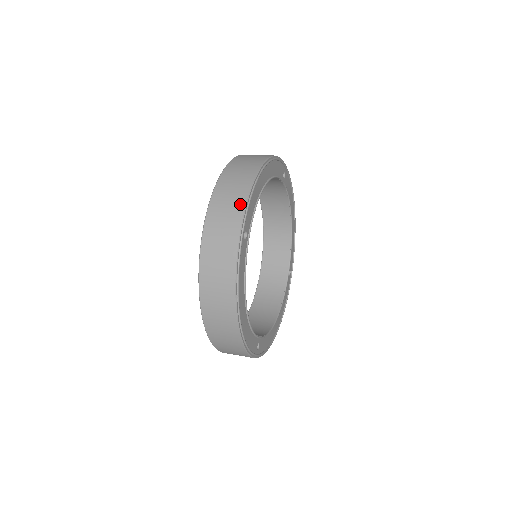
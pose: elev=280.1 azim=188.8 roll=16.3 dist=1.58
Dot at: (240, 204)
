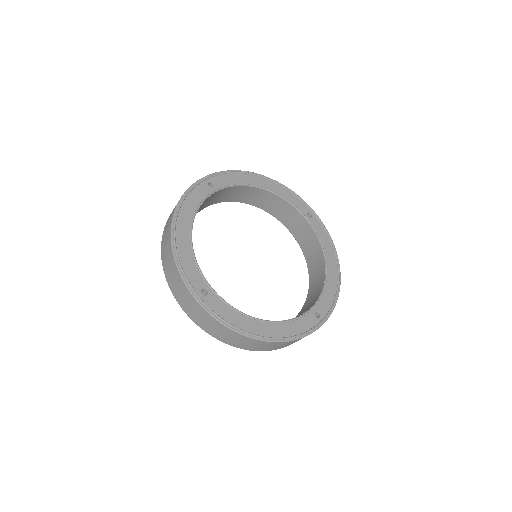
Dot at: (180, 280)
